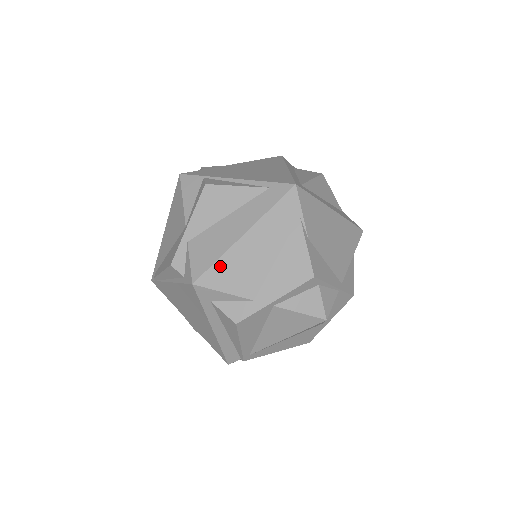
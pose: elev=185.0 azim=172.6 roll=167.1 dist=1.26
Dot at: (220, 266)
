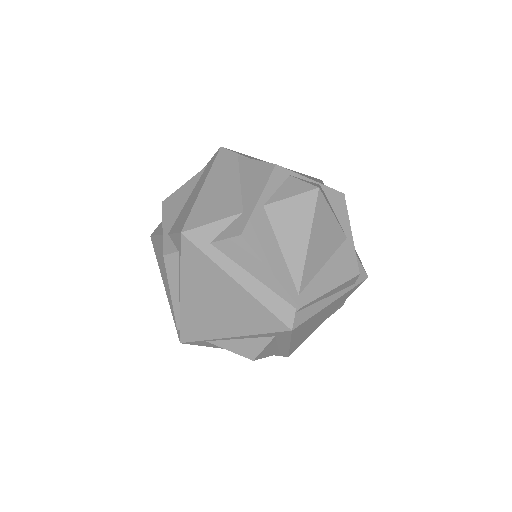
Dot at: (197, 211)
